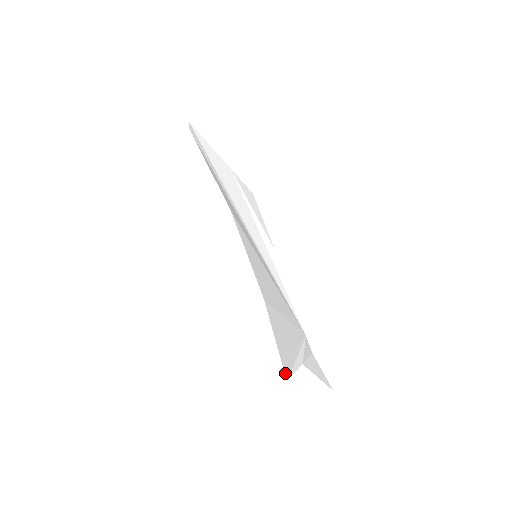
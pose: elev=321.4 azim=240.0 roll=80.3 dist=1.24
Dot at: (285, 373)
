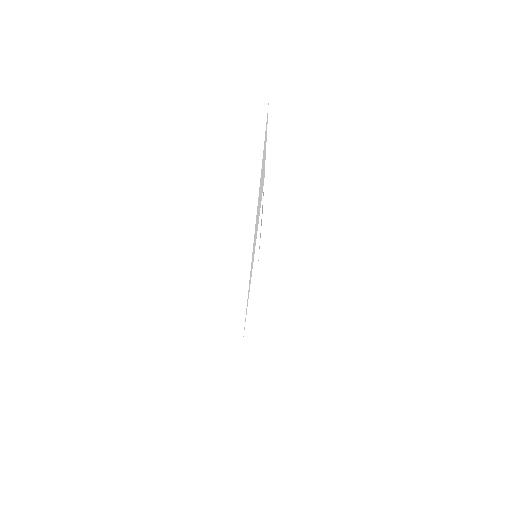
Dot at: occluded
